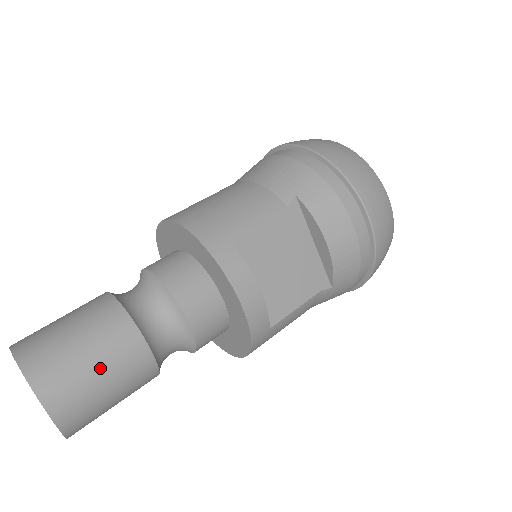
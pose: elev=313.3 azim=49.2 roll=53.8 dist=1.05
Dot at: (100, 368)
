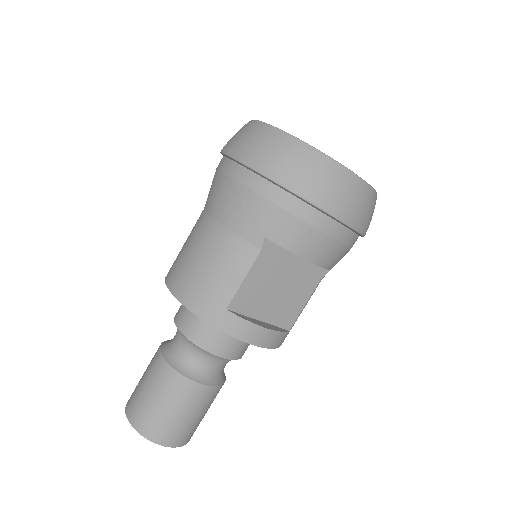
Dot at: (186, 414)
